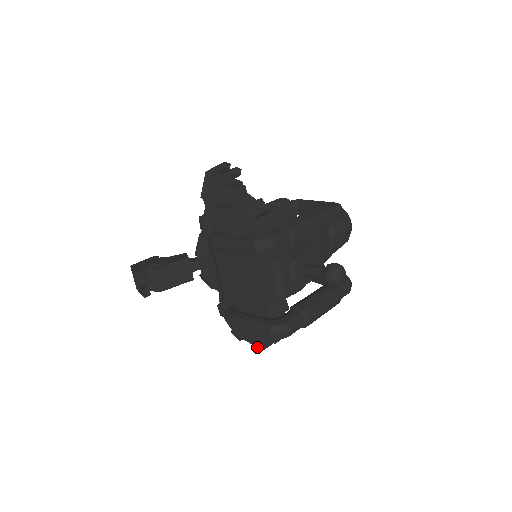
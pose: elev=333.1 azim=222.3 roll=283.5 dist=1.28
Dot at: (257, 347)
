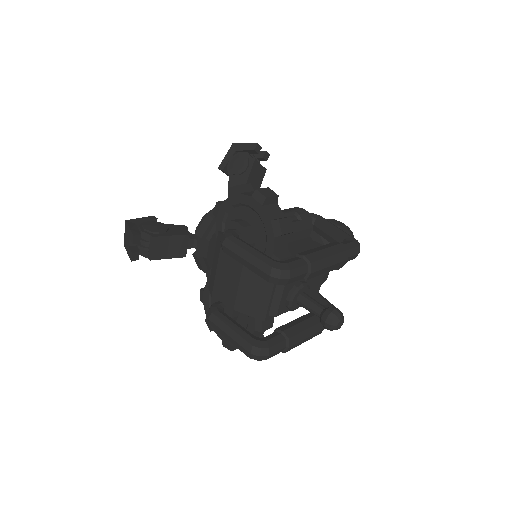
Dot at: (226, 346)
